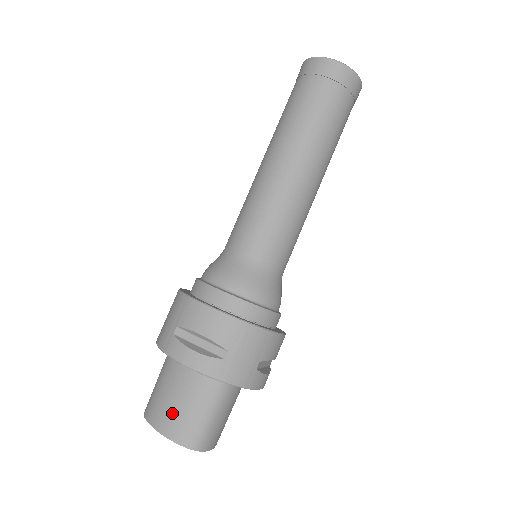
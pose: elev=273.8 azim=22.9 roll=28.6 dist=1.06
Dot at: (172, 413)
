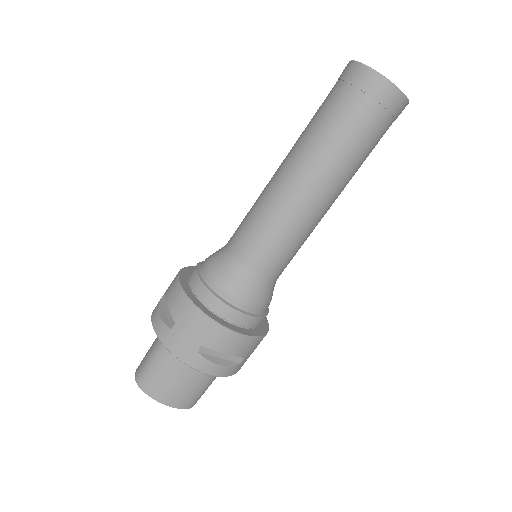
Dot at: (180, 393)
